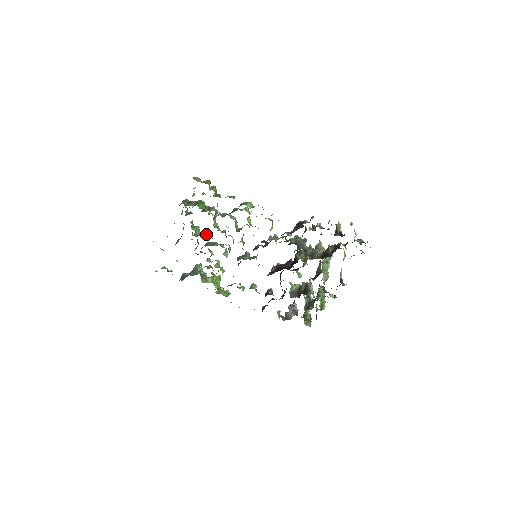
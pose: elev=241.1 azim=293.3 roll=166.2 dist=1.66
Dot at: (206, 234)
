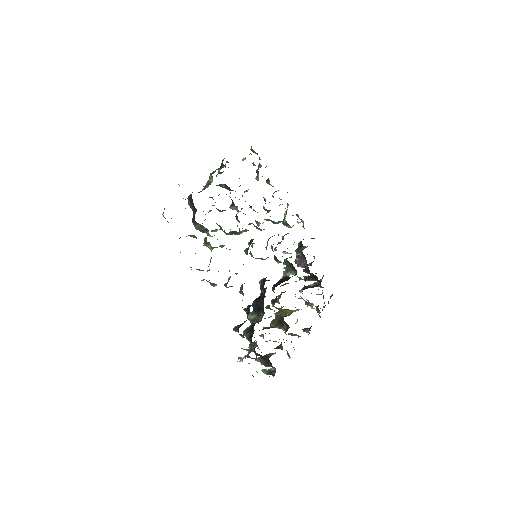
Dot at: occluded
